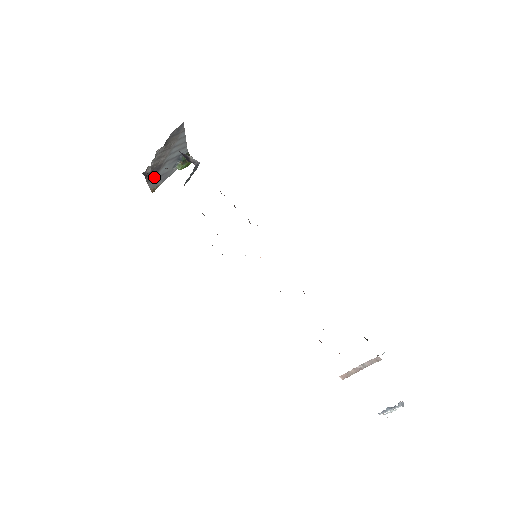
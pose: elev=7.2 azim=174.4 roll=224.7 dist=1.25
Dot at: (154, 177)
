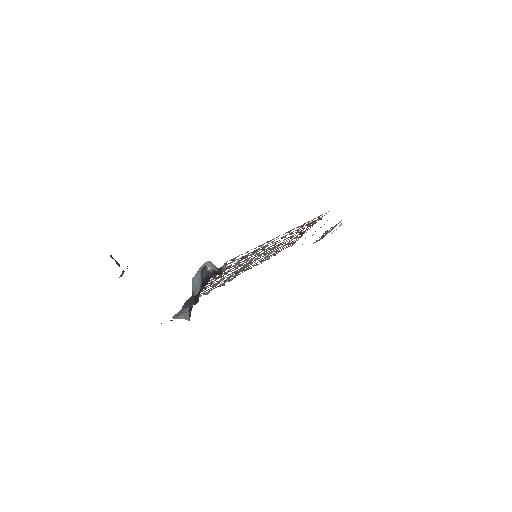
Dot at: occluded
